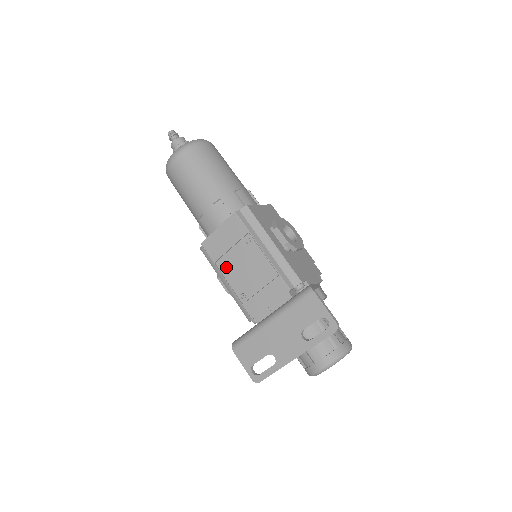
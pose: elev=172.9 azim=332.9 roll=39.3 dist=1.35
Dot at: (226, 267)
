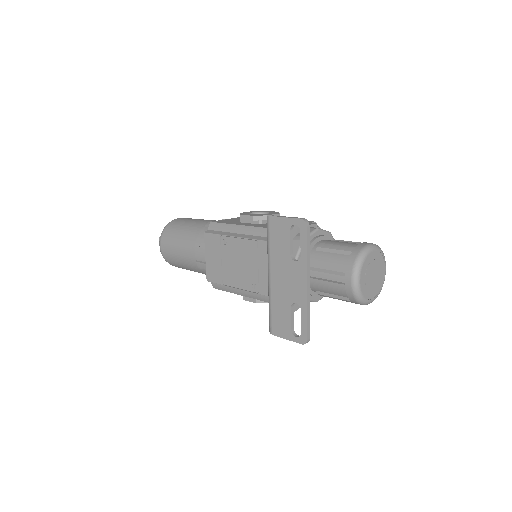
Dot at: (230, 278)
